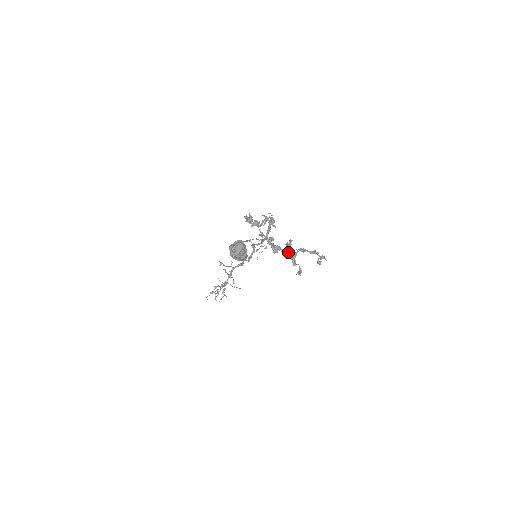
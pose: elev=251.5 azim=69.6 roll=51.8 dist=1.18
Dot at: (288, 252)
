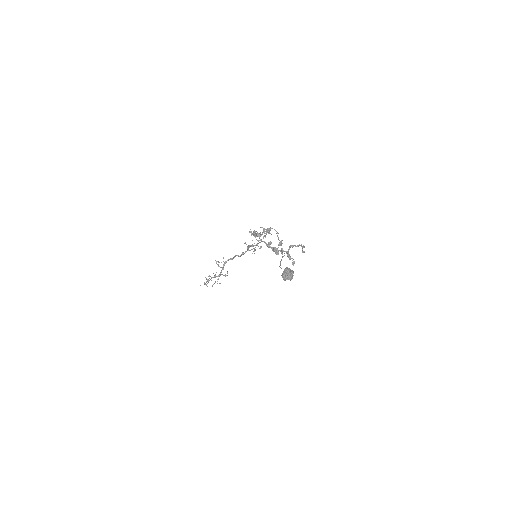
Dot at: occluded
